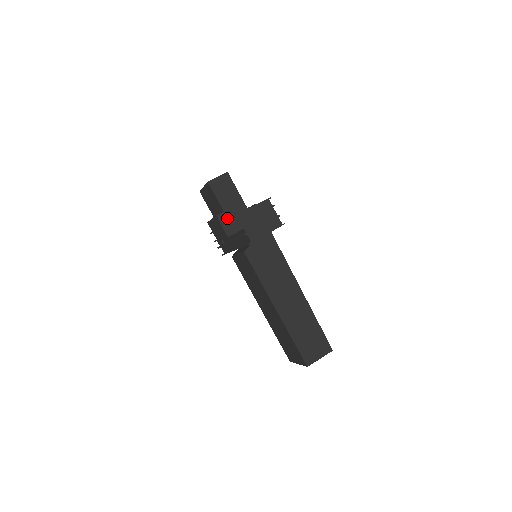
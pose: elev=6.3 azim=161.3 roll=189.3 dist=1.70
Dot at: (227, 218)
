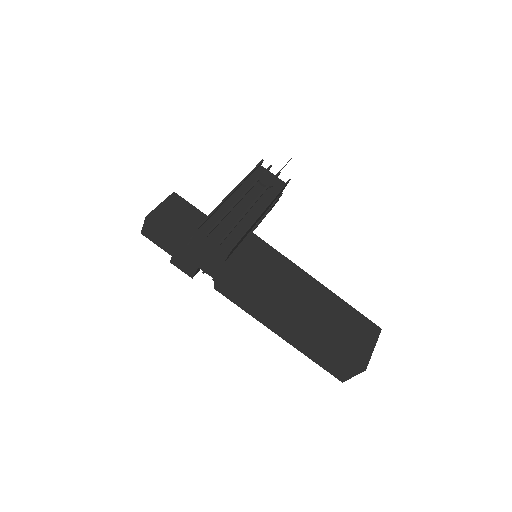
Dot at: (179, 262)
